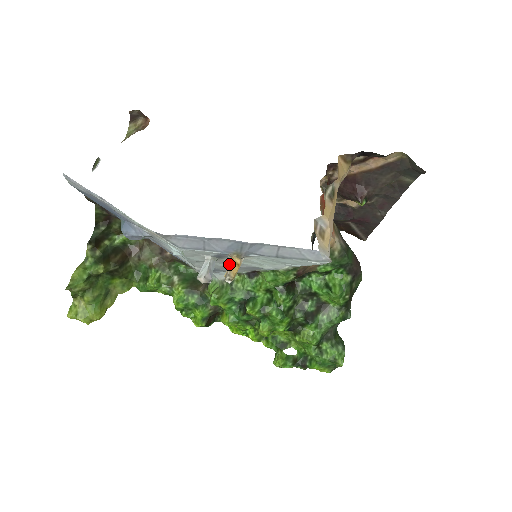
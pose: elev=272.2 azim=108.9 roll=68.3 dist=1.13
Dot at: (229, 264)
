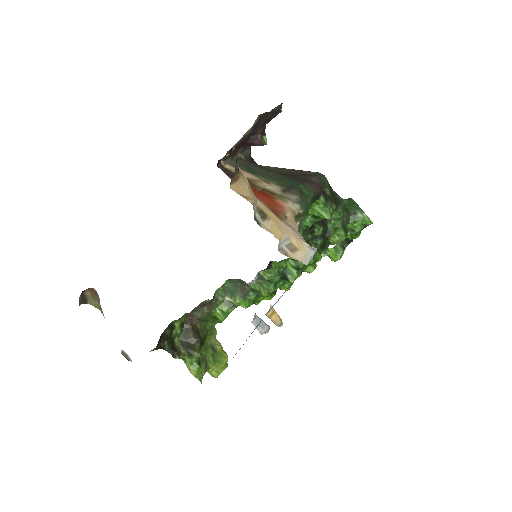
Dot at: occluded
